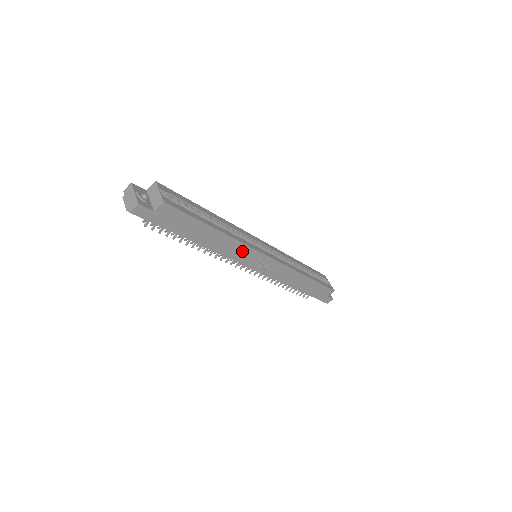
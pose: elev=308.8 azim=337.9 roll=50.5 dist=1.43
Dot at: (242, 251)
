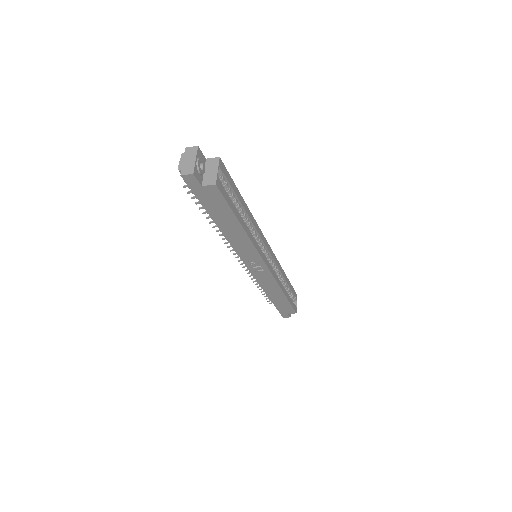
Dot at: (249, 250)
